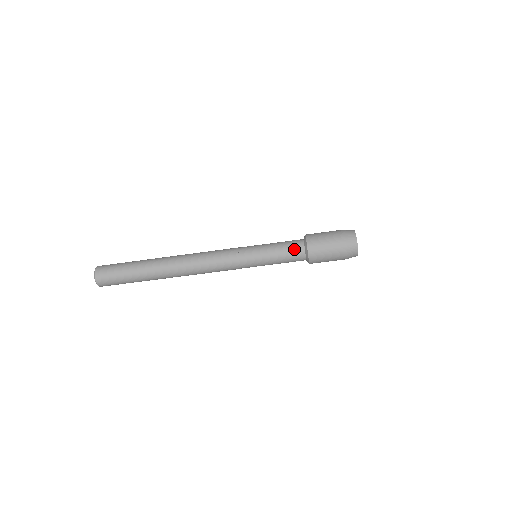
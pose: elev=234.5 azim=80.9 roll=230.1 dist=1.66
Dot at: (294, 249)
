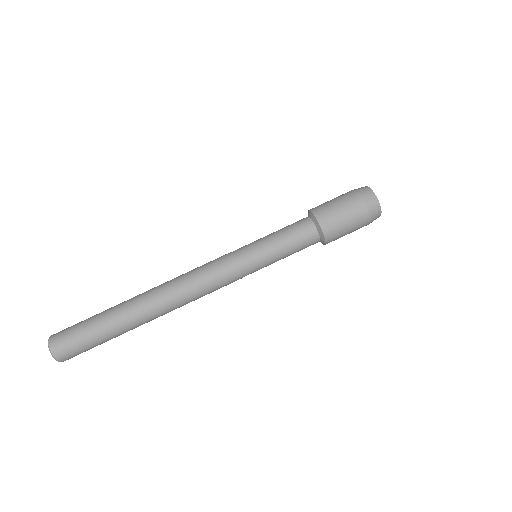
Dot at: (296, 222)
